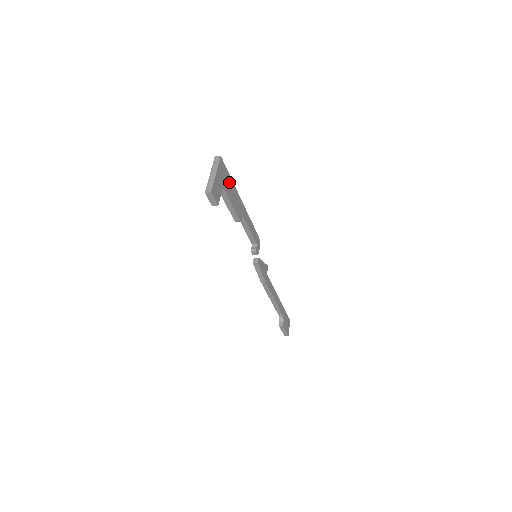
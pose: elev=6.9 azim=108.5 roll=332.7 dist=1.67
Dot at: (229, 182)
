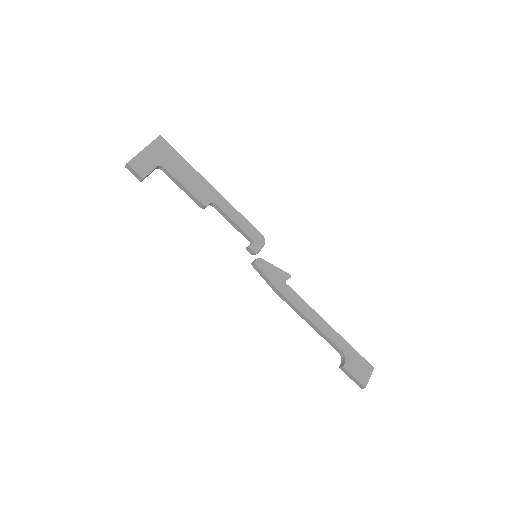
Dot at: (179, 162)
